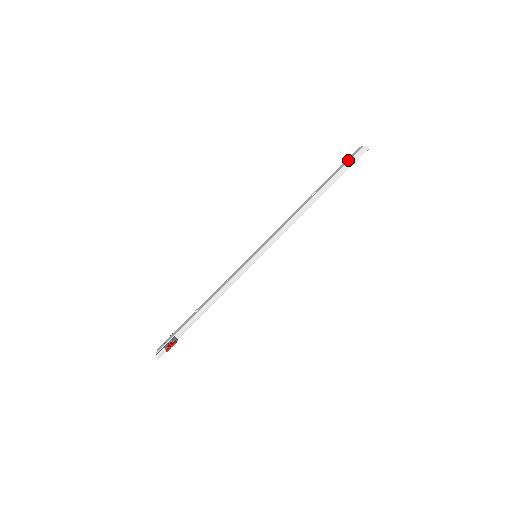
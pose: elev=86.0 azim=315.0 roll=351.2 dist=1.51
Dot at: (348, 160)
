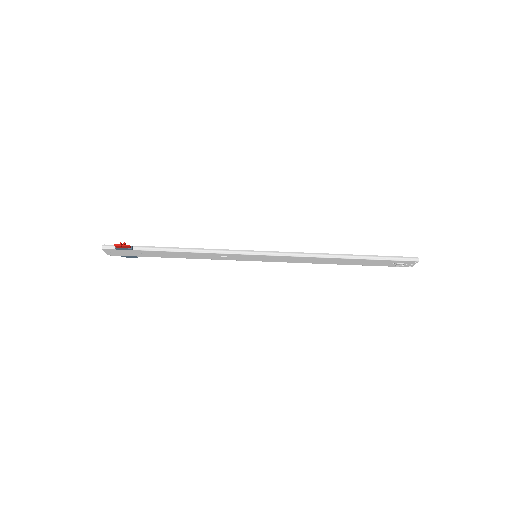
Dot at: occluded
